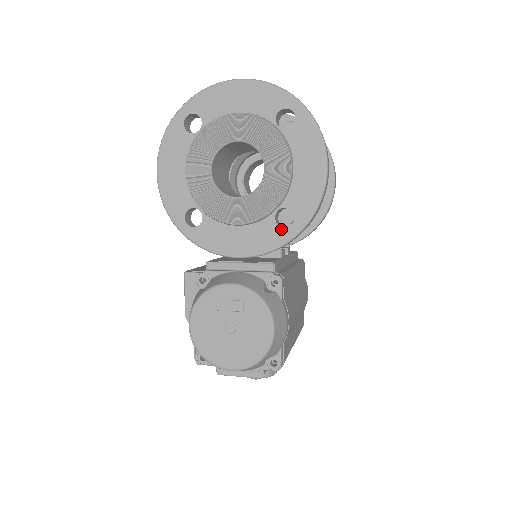
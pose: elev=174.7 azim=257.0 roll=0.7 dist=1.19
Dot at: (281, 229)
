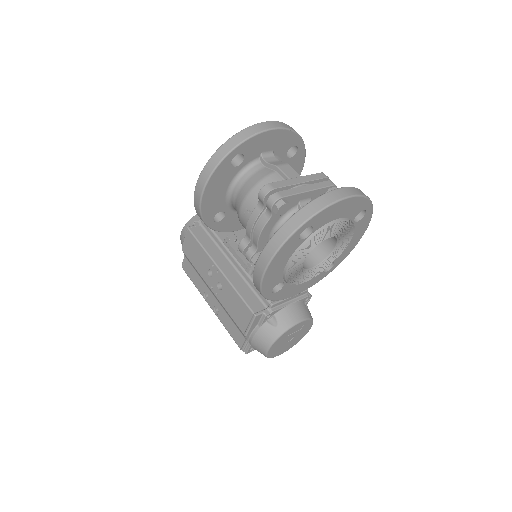
Dot at: (324, 274)
